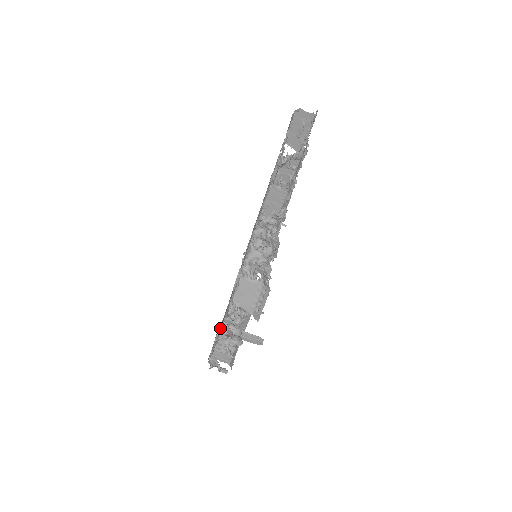
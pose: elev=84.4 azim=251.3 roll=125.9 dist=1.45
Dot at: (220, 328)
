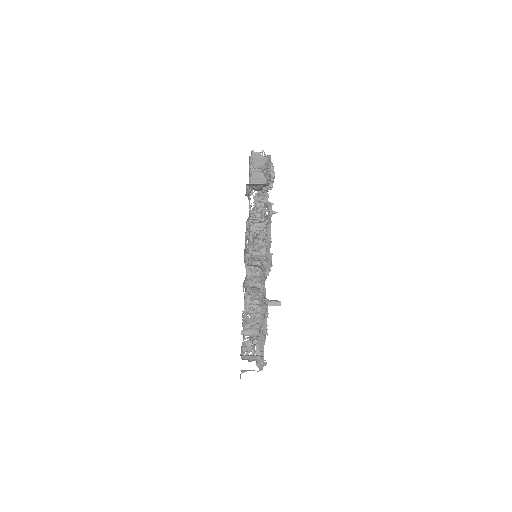
Dot at: occluded
